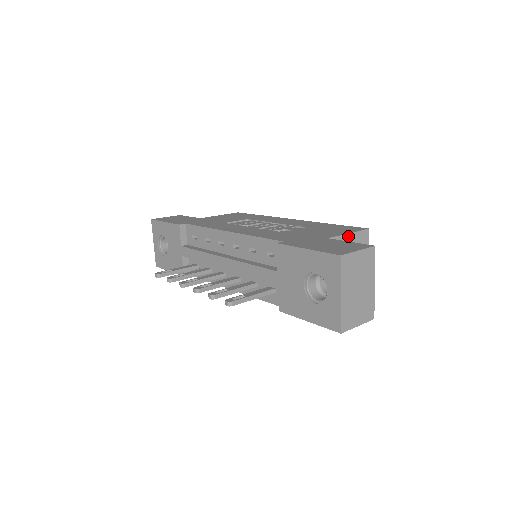
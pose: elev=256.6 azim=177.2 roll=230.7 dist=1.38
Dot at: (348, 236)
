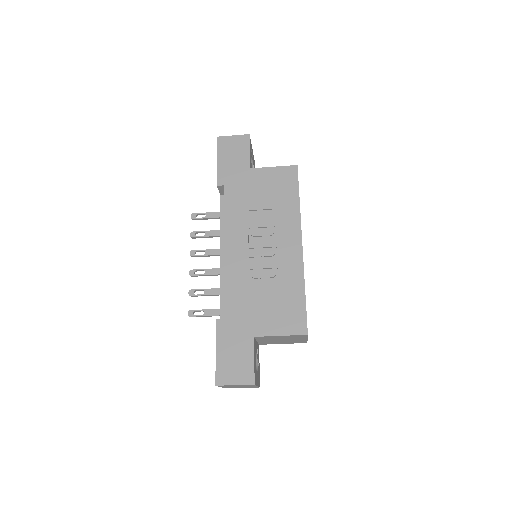
Dot at: (279, 336)
